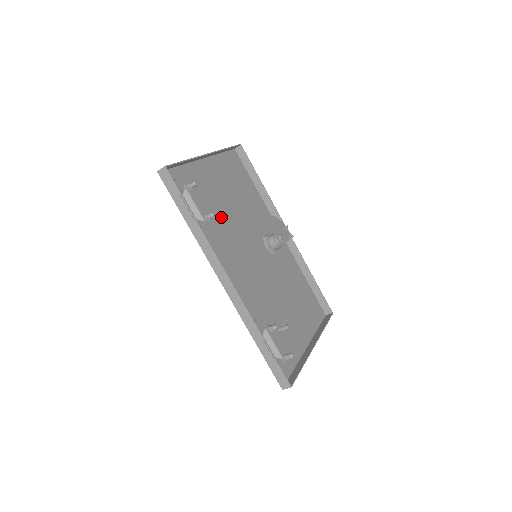
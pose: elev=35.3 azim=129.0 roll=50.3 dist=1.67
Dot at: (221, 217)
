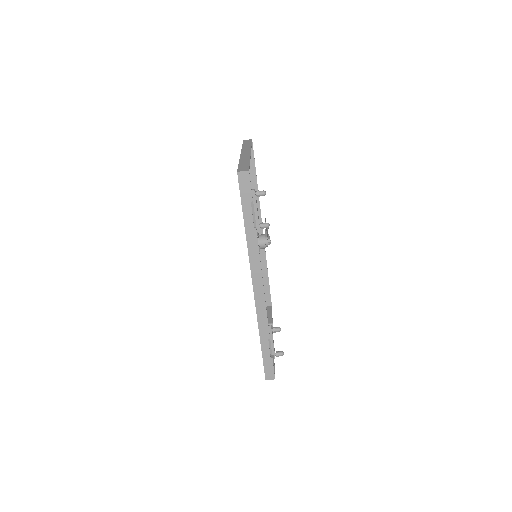
Dot at: occluded
